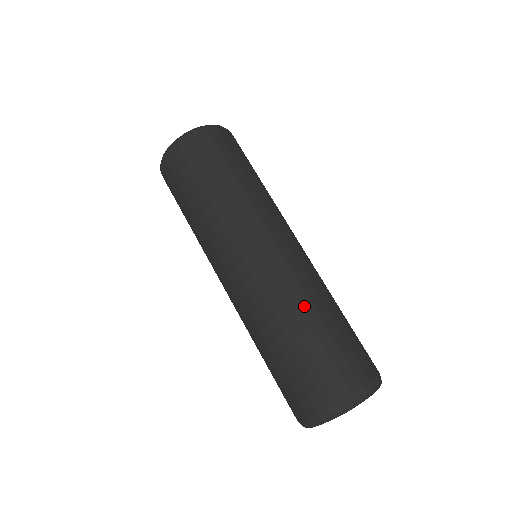
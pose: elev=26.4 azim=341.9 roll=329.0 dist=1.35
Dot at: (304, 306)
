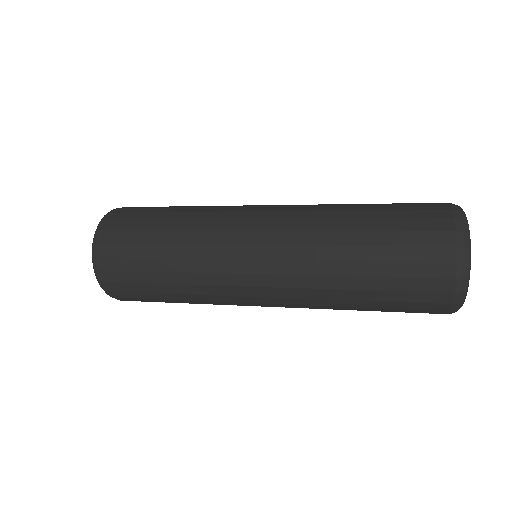
Dot at: (336, 241)
